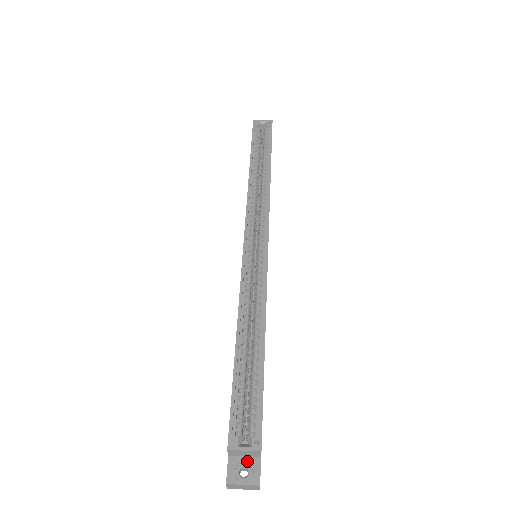
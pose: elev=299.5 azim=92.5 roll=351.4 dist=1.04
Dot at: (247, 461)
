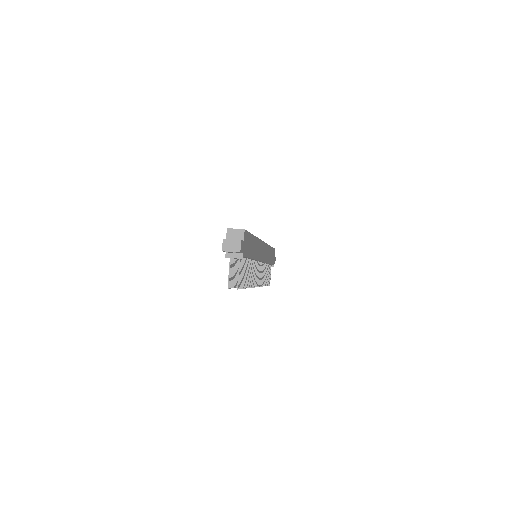
Dot at: occluded
